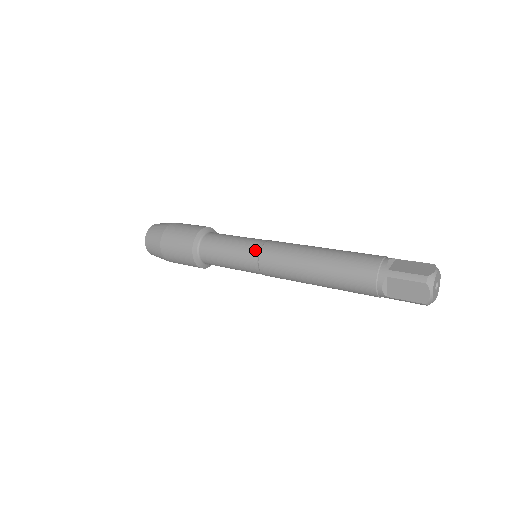
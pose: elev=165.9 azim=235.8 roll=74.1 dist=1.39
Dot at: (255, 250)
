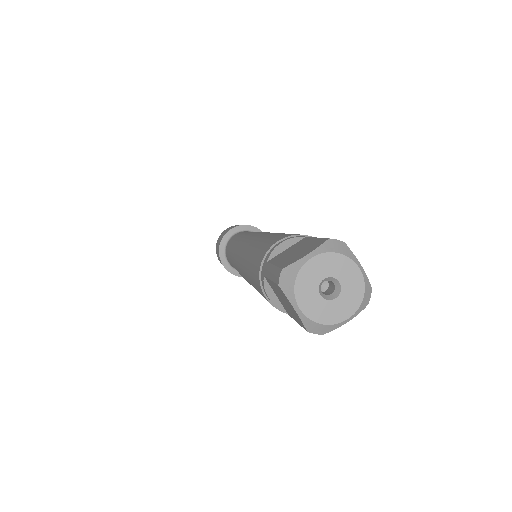
Dot at: (234, 249)
